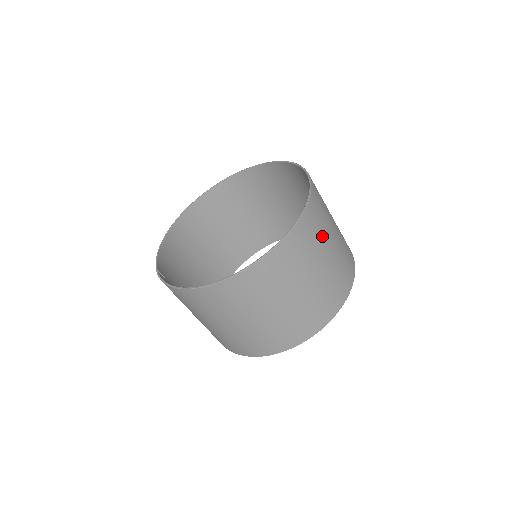
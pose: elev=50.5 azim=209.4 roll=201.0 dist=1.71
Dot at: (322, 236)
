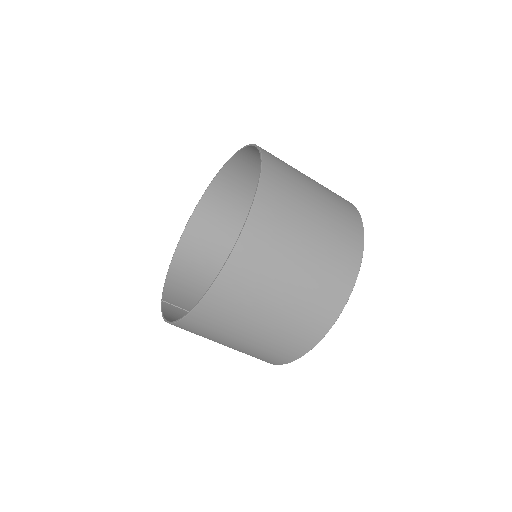
Dot at: (289, 229)
